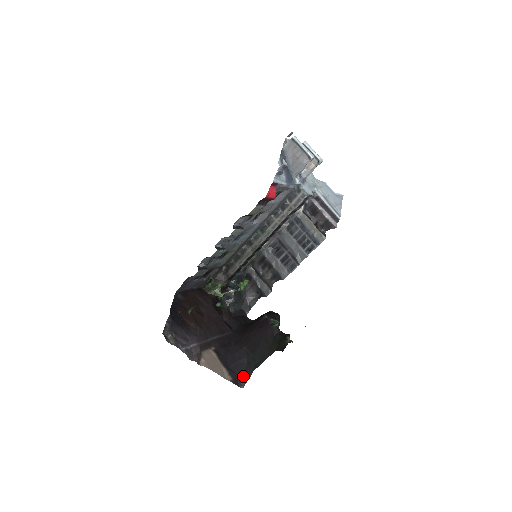
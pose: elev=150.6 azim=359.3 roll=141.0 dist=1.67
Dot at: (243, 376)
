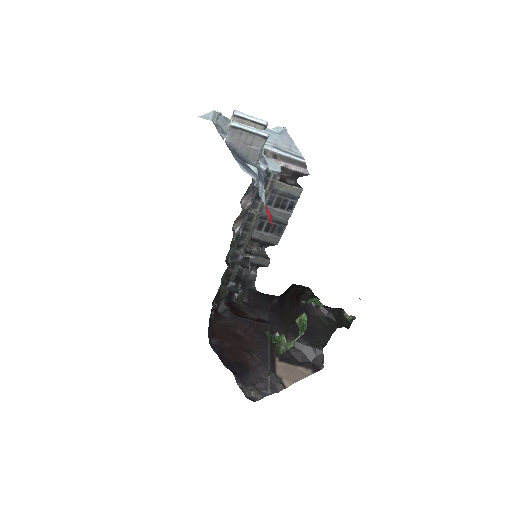
Dot at: (317, 360)
